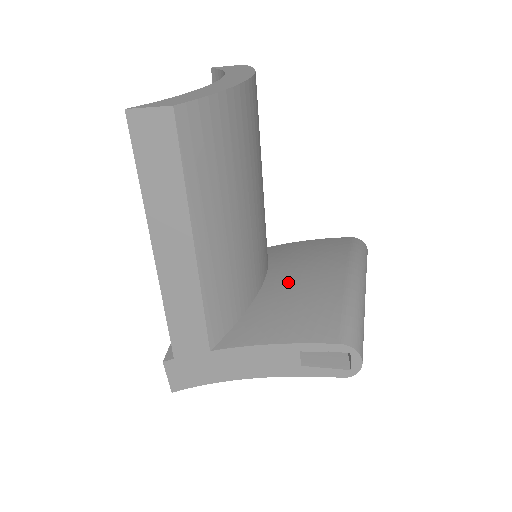
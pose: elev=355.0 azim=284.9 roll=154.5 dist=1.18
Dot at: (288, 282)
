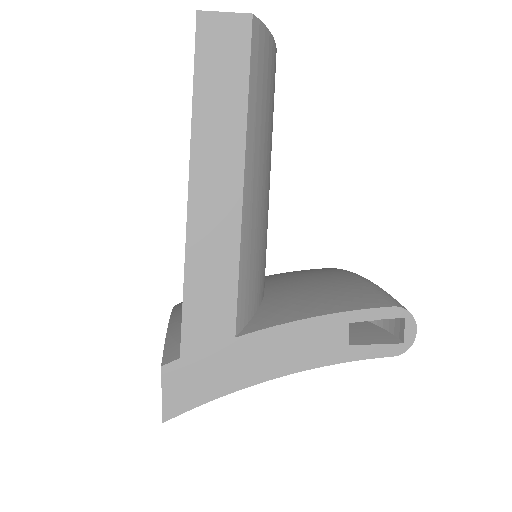
Dot at: (294, 282)
